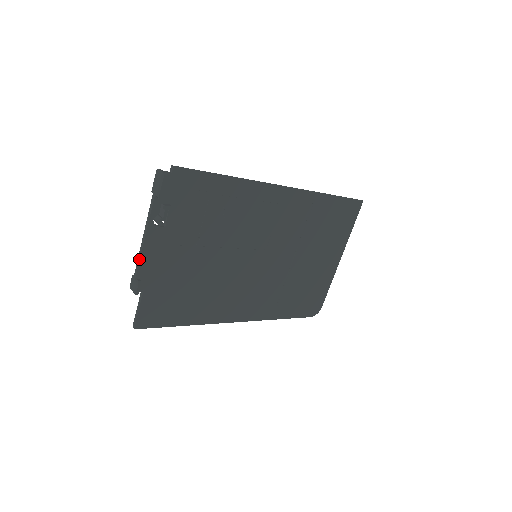
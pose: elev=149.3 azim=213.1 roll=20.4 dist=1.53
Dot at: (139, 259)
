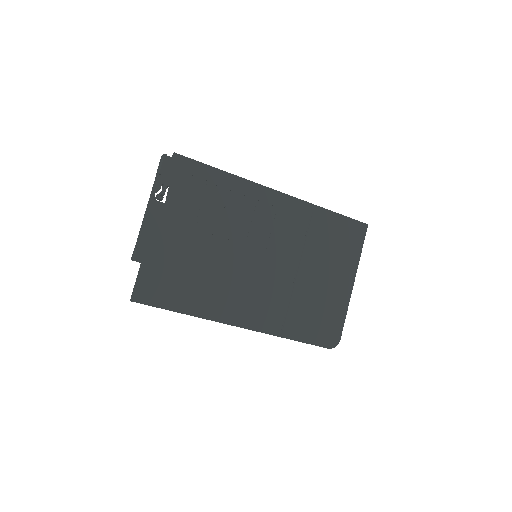
Dot at: (140, 229)
